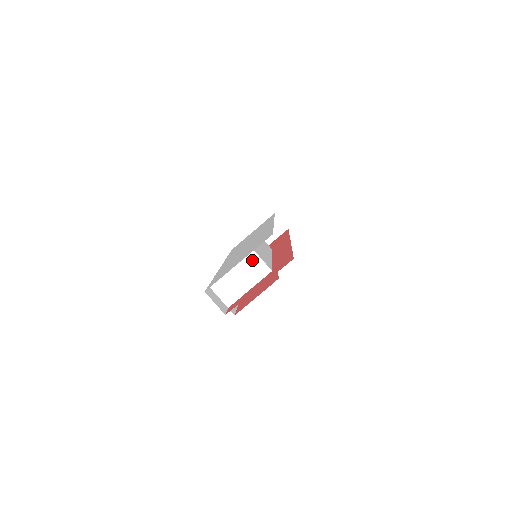
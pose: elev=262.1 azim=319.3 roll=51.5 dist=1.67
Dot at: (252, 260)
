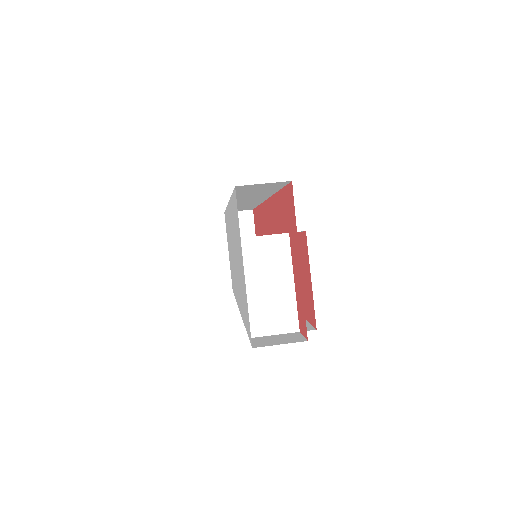
Dot at: (254, 250)
